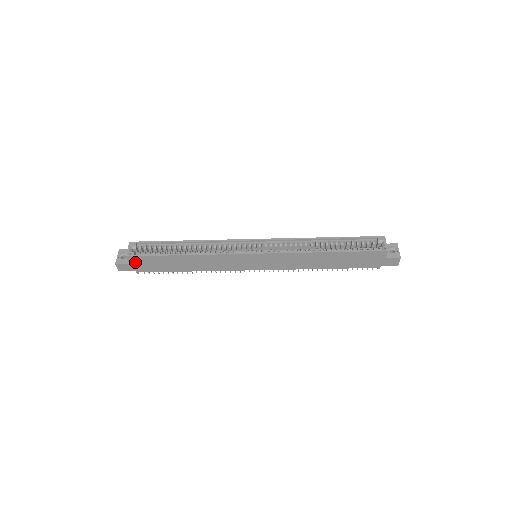
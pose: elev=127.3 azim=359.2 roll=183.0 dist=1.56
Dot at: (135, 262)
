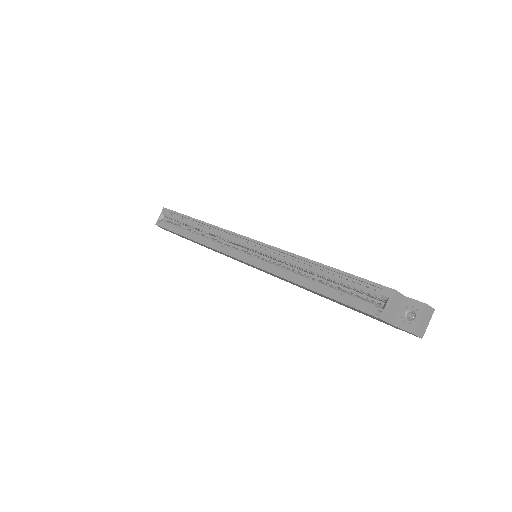
Dot at: occluded
